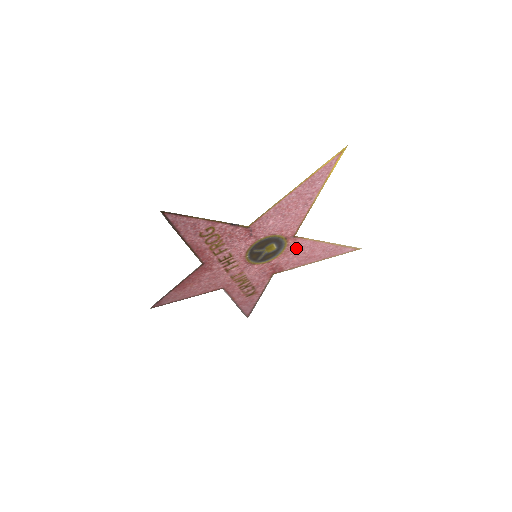
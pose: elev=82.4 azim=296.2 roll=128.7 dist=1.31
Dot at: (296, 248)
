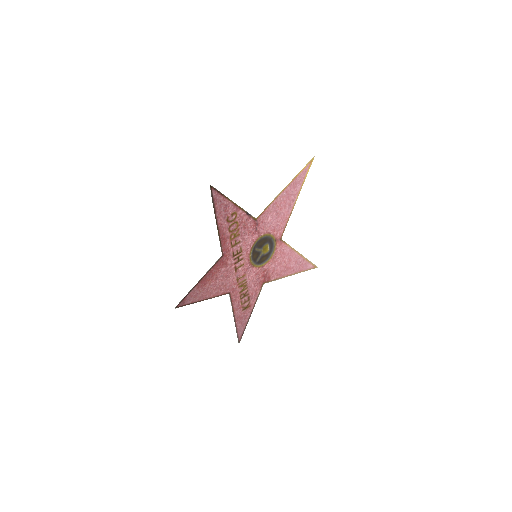
Dot at: (280, 254)
